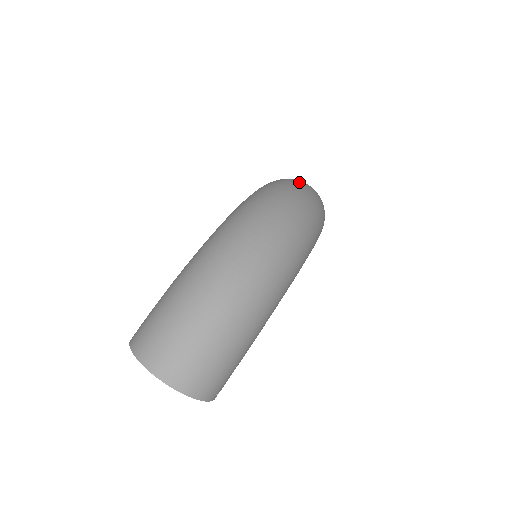
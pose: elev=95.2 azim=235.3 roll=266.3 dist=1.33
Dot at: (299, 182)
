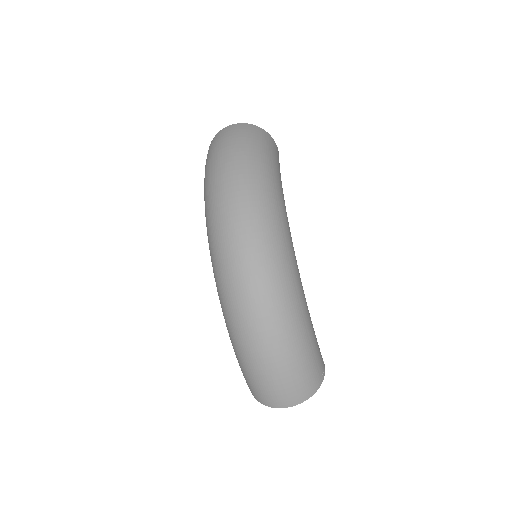
Dot at: (222, 165)
